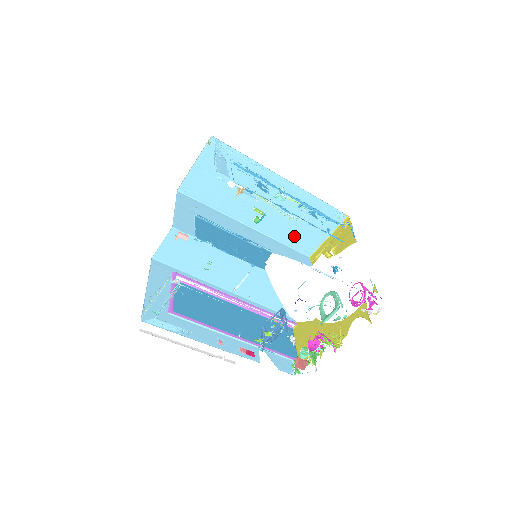
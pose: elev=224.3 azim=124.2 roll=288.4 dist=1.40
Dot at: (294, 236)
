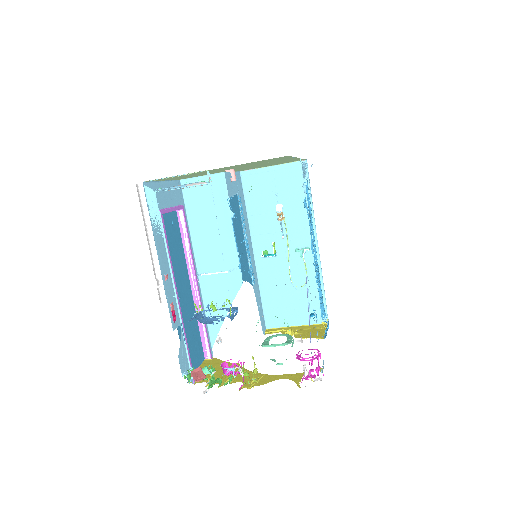
Dot at: (275, 297)
